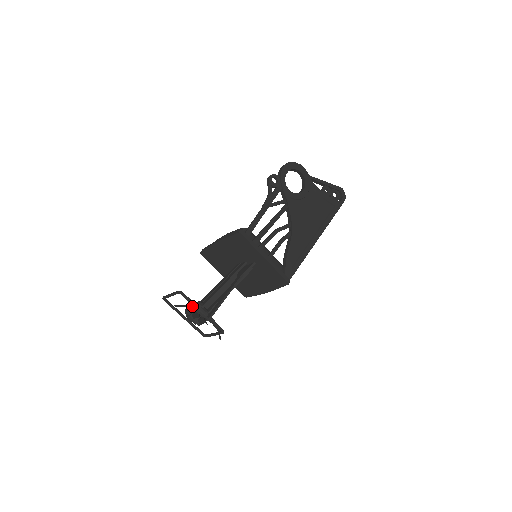
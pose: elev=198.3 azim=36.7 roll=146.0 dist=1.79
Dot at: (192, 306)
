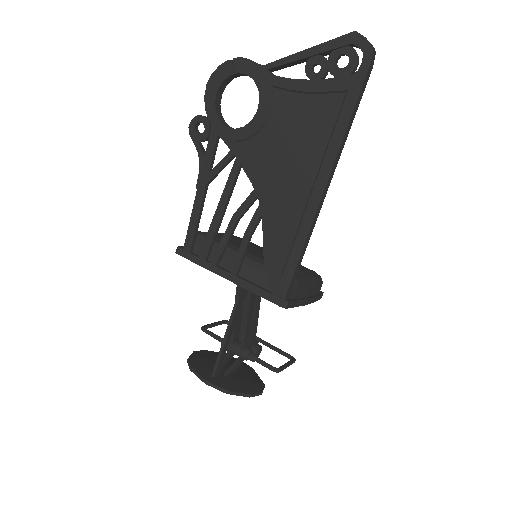
Dot at: (221, 344)
